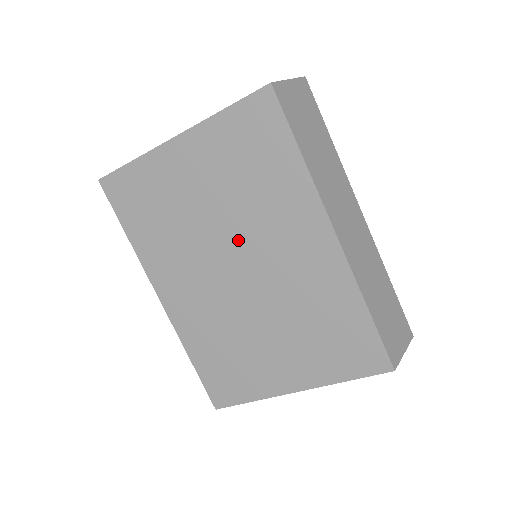
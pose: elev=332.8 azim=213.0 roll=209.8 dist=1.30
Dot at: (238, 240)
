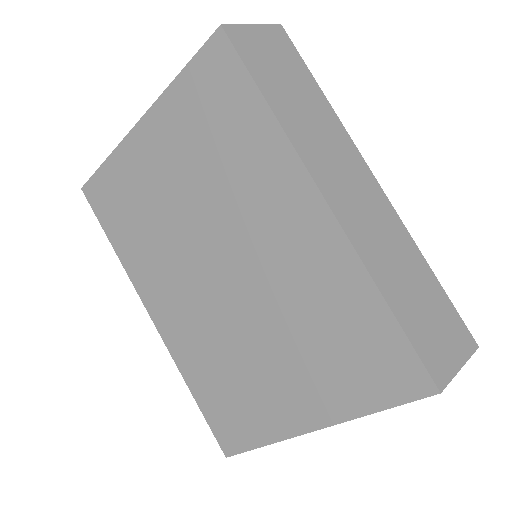
Dot at: (217, 230)
